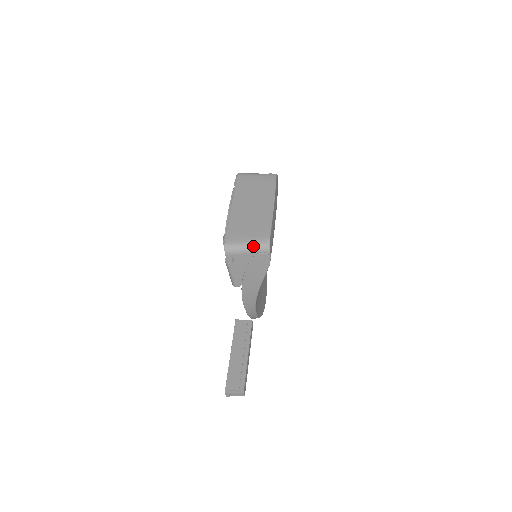
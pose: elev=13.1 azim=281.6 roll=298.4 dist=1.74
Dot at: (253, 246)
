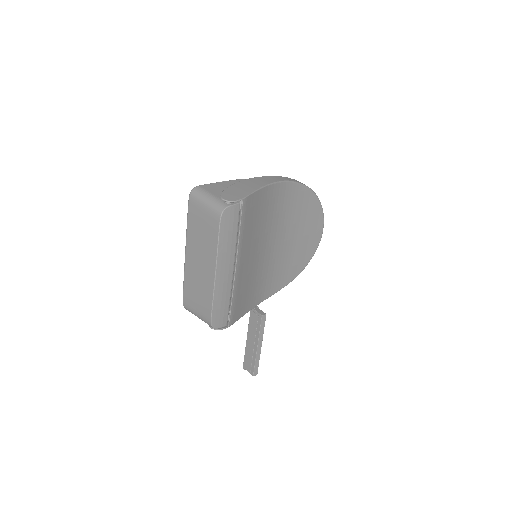
Dot at: (202, 320)
